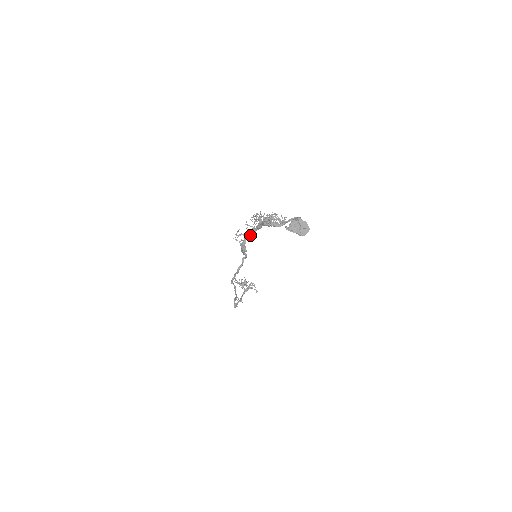
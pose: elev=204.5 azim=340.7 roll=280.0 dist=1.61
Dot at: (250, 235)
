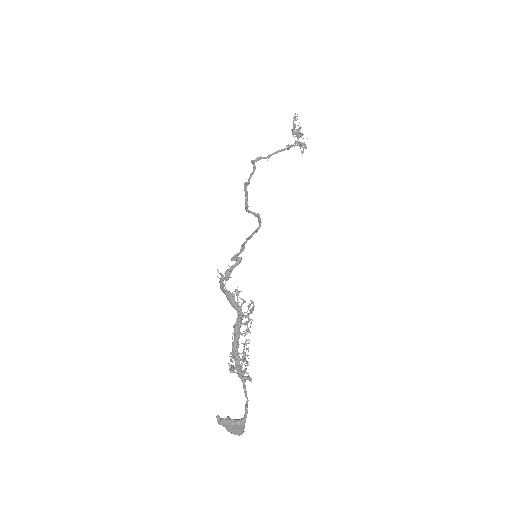
Dot at: (230, 302)
